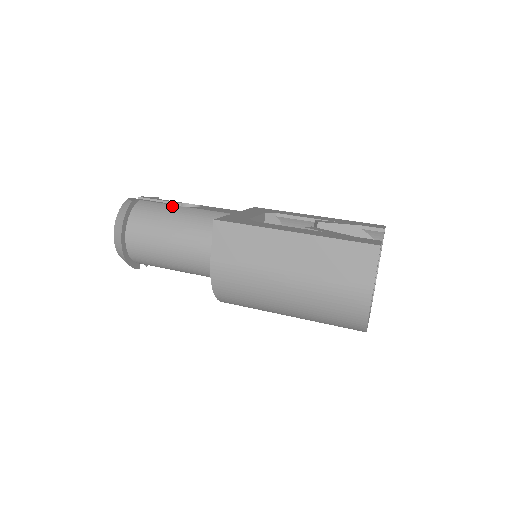
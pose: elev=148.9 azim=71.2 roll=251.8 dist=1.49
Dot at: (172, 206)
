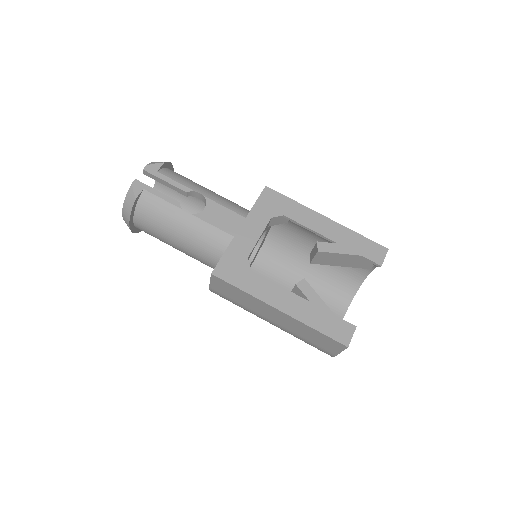
Dot at: (176, 210)
